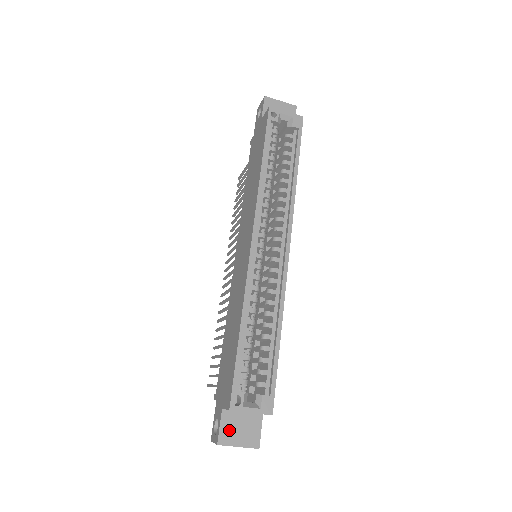
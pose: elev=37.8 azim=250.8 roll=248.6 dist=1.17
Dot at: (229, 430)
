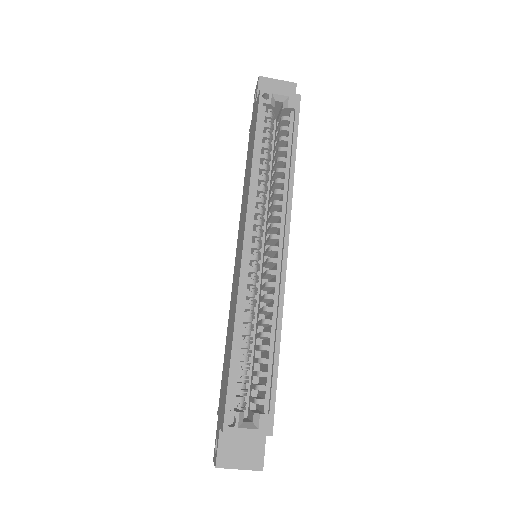
Dot at: (228, 451)
